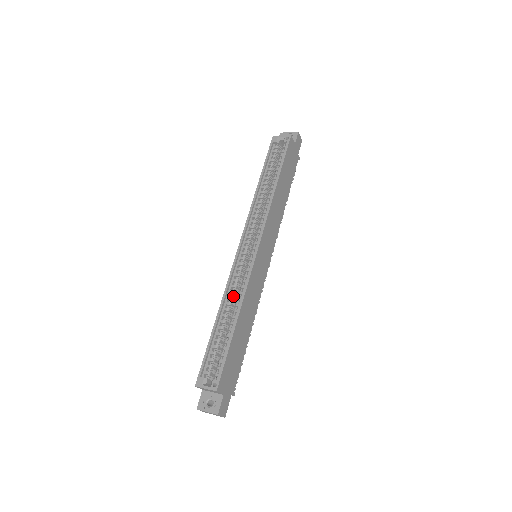
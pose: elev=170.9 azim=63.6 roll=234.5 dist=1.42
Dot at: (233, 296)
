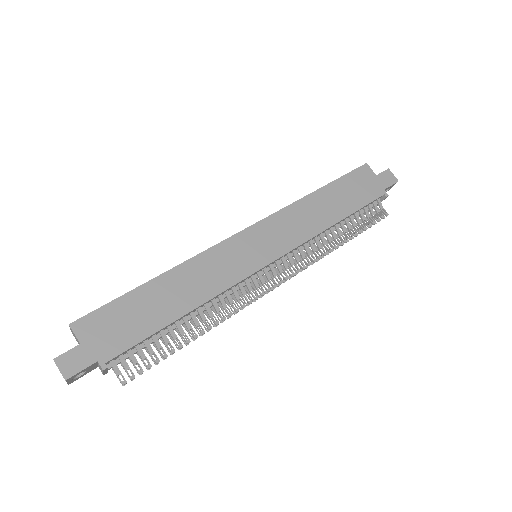
Dot at: occluded
